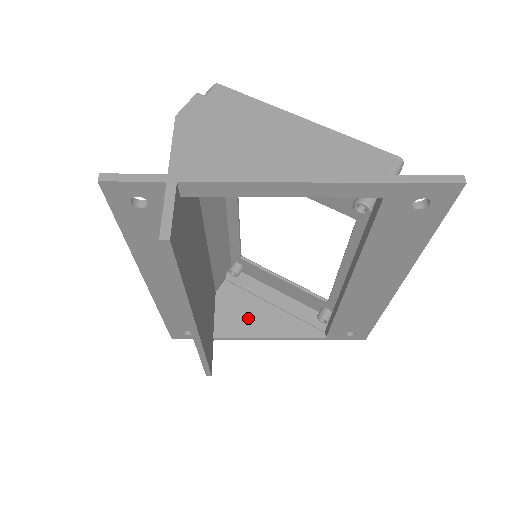
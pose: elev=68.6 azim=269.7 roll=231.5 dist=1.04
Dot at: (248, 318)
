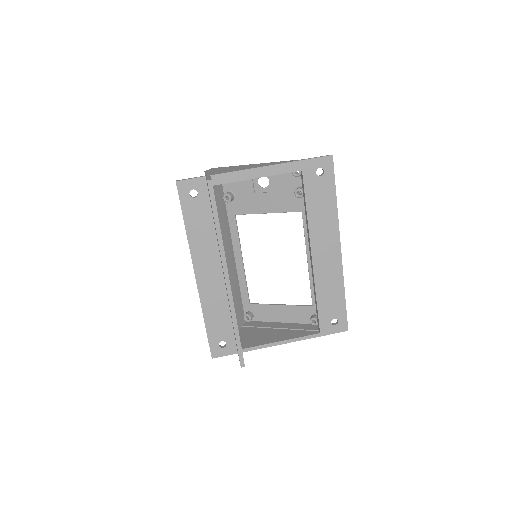
Dot at: (263, 337)
